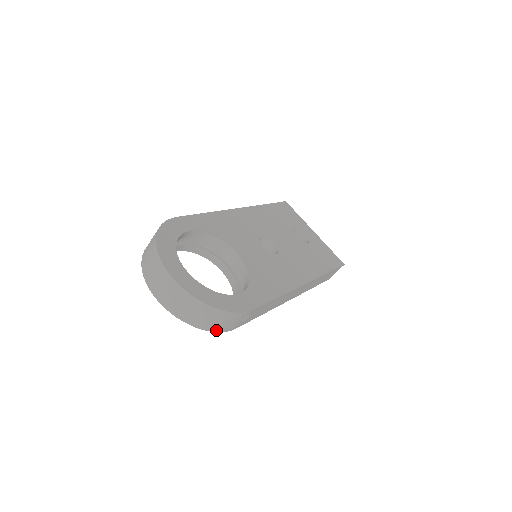
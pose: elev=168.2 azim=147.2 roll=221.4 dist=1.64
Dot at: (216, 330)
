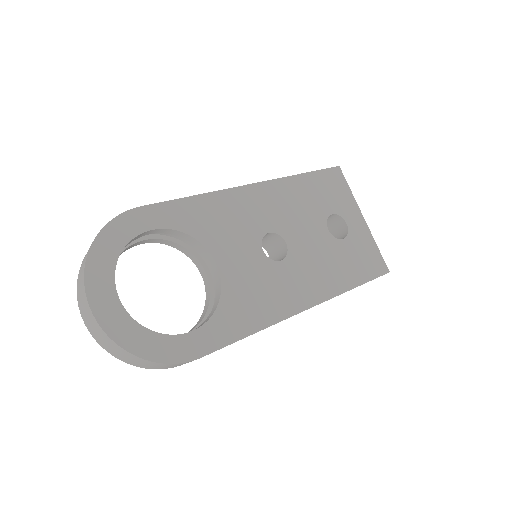
Dot at: (153, 368)
